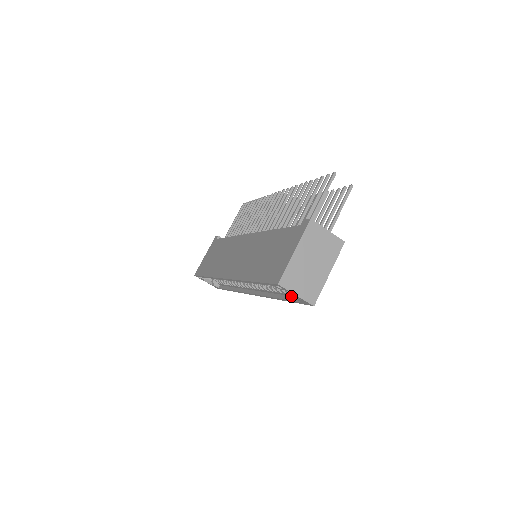
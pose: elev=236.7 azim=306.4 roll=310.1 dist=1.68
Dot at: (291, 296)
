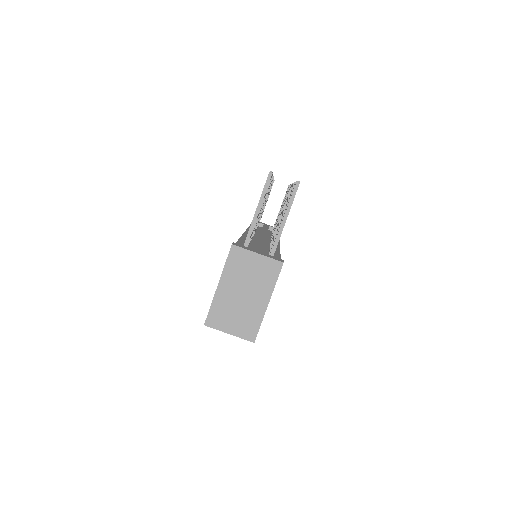
Dot at: occluded
